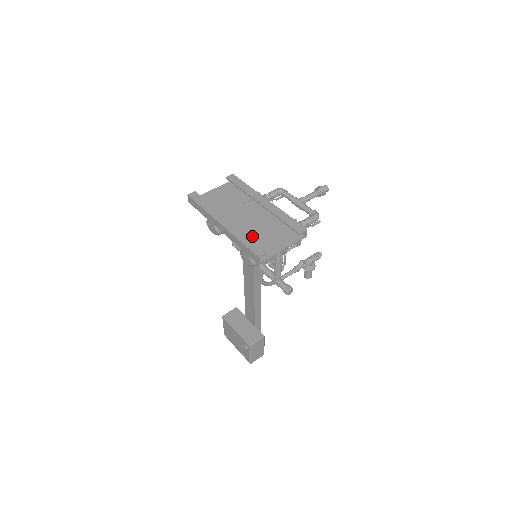
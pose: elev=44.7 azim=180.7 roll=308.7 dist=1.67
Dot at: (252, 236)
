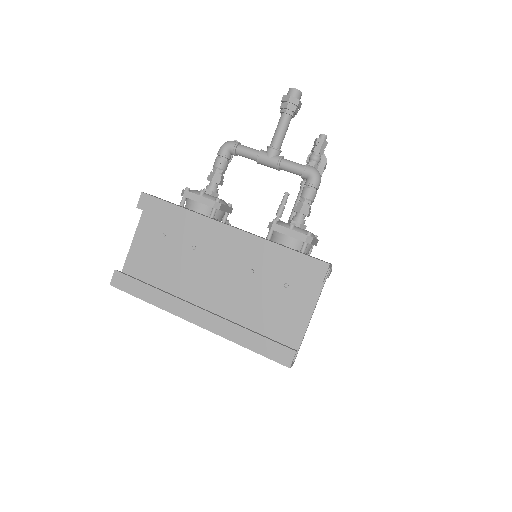
Dot at: (251, 312)
